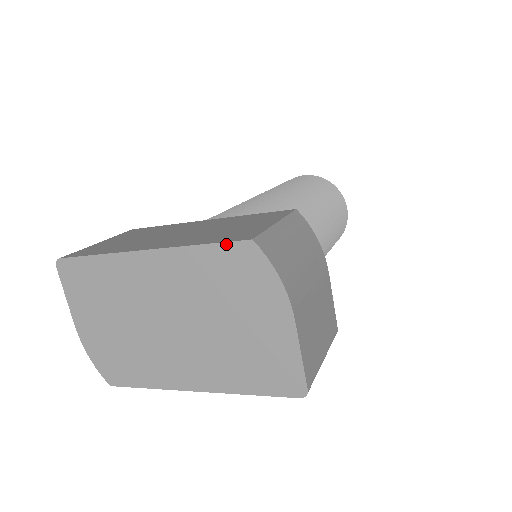
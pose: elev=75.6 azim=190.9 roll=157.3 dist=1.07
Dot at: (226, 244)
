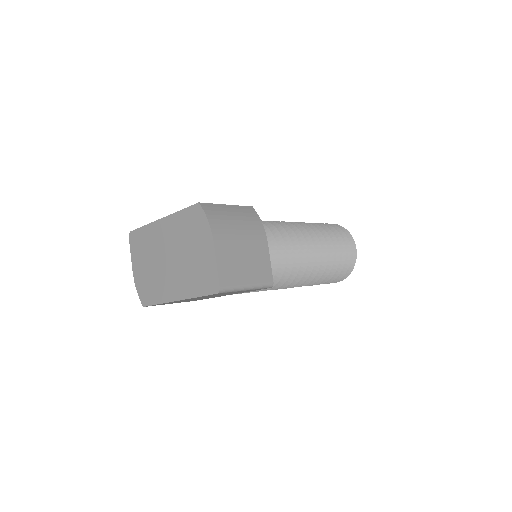
Dot at: (189, 207)
